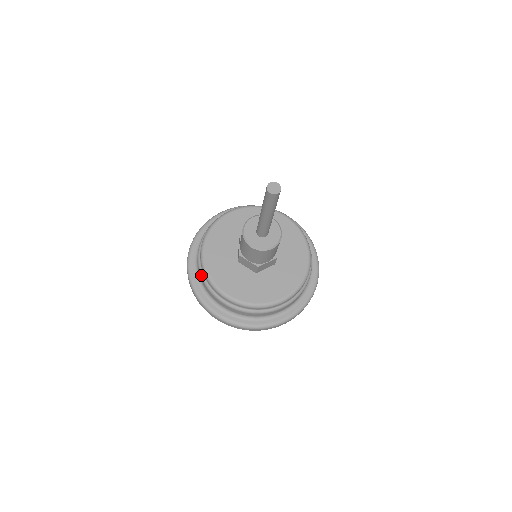
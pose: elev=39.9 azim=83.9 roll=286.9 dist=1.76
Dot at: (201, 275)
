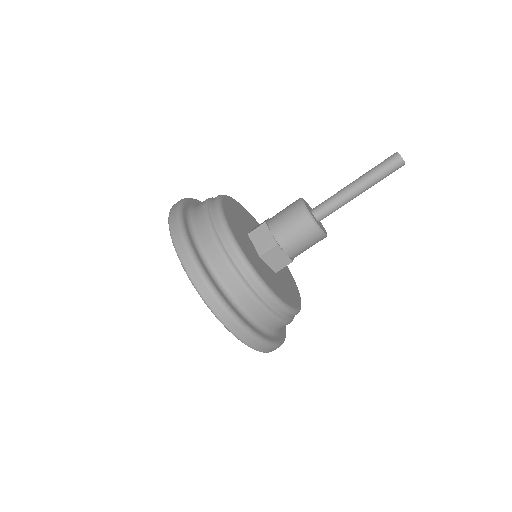
Dot at: (234, 268)
